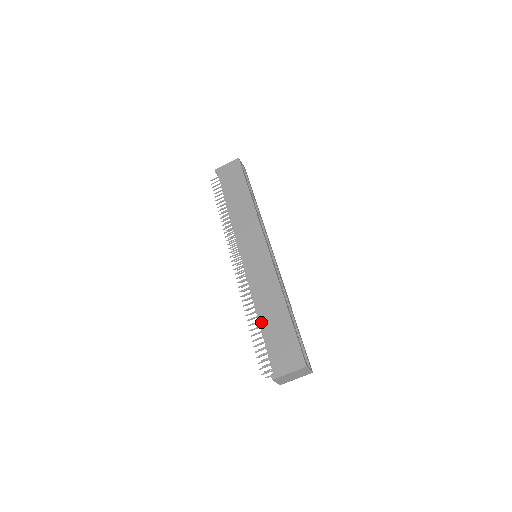
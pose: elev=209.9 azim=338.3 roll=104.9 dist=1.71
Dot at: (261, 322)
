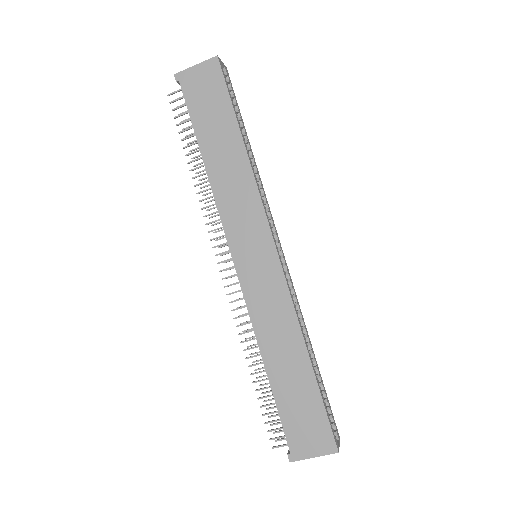
Dot at: (271, 377)
